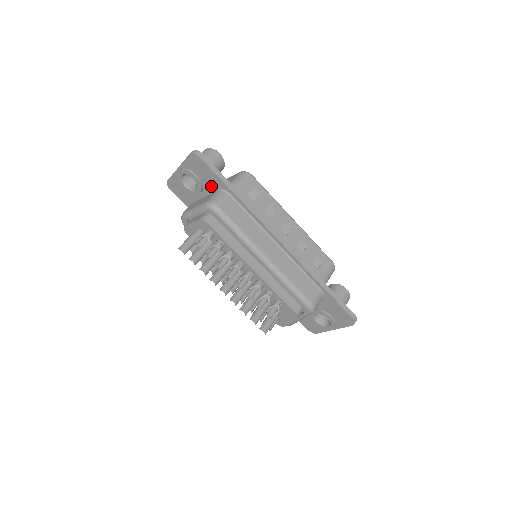
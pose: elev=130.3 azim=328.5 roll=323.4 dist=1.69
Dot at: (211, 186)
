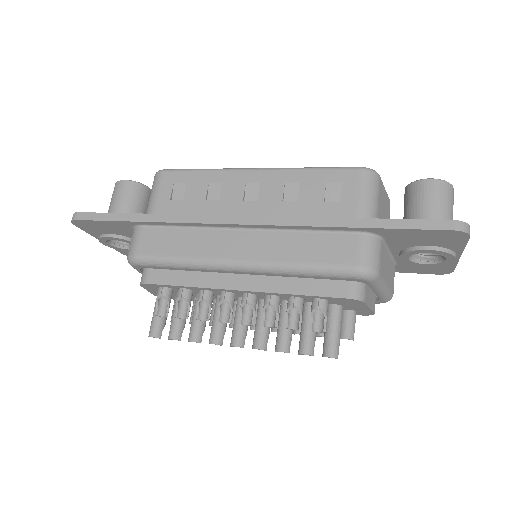
Dot at: (128, 232)
